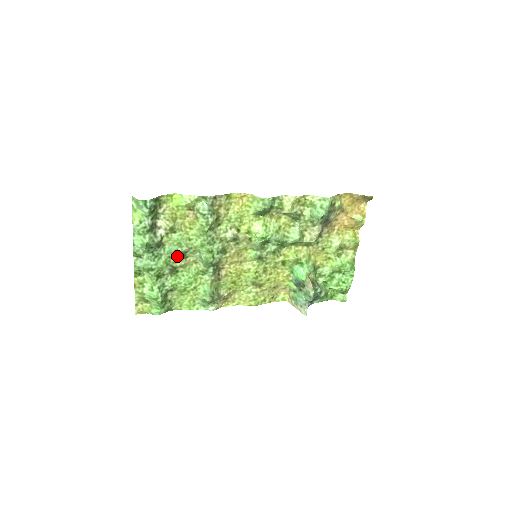
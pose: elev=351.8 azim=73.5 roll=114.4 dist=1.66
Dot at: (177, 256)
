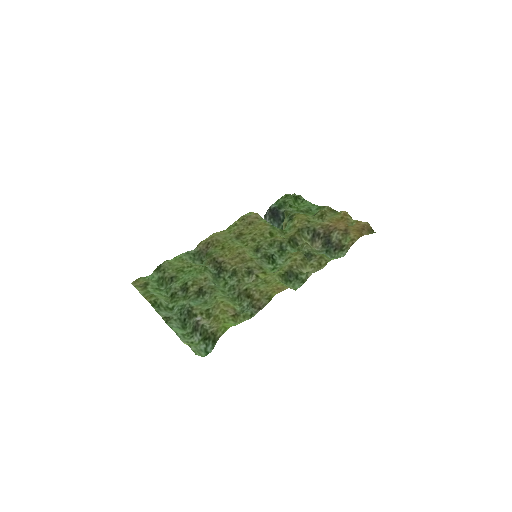
Dot at: (196, 294)
